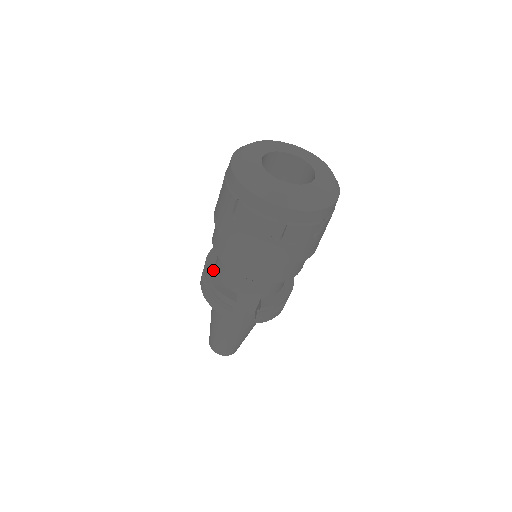
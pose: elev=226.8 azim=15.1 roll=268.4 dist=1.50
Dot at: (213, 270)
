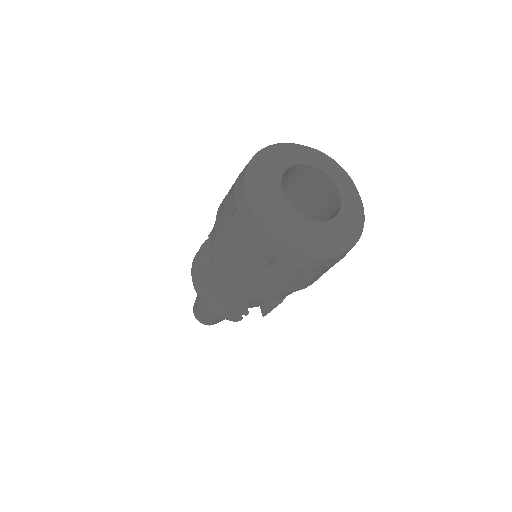
Dot at: (212, 281)
